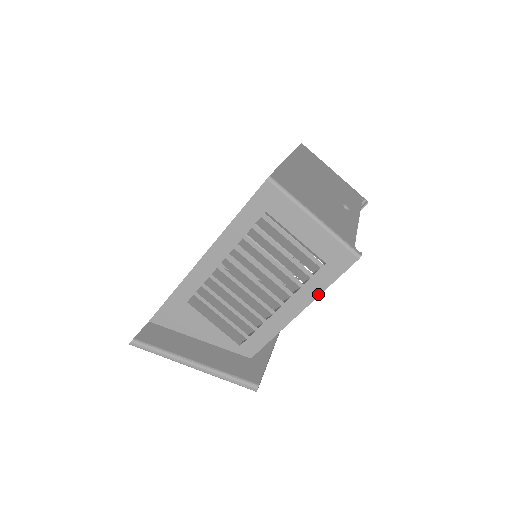
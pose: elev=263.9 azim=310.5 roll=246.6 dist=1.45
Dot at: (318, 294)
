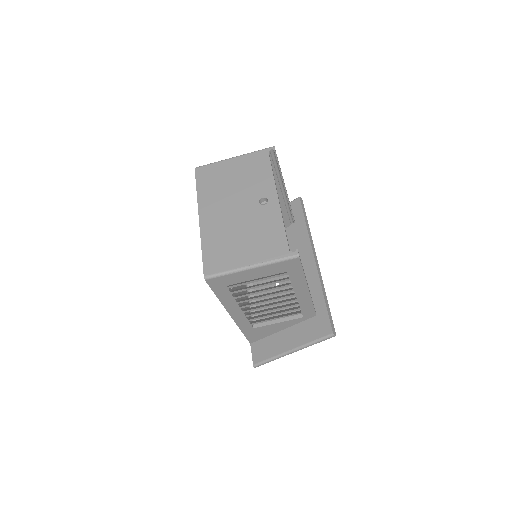
Dot at: (304, 280)
